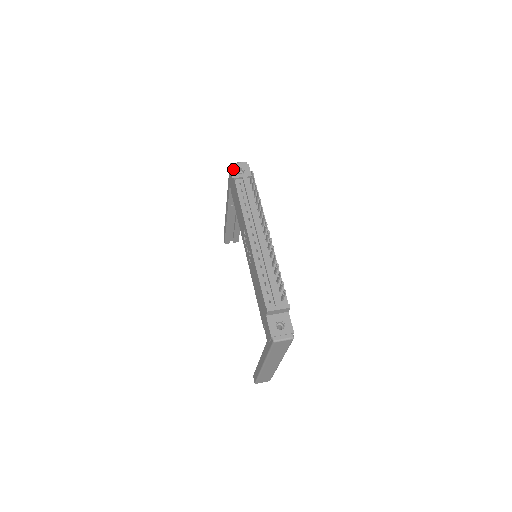
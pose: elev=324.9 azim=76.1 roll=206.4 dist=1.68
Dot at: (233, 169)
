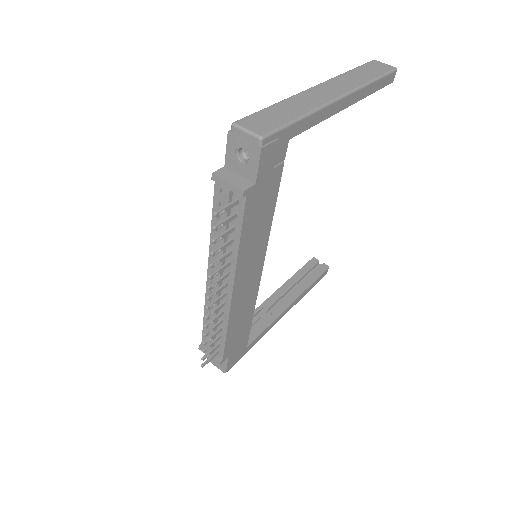
Dot at: (231, 142)
